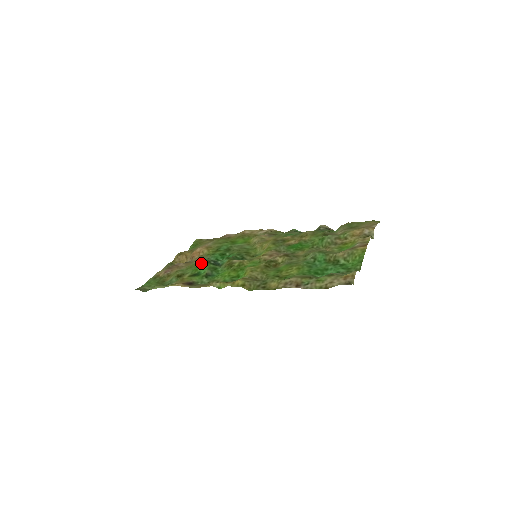
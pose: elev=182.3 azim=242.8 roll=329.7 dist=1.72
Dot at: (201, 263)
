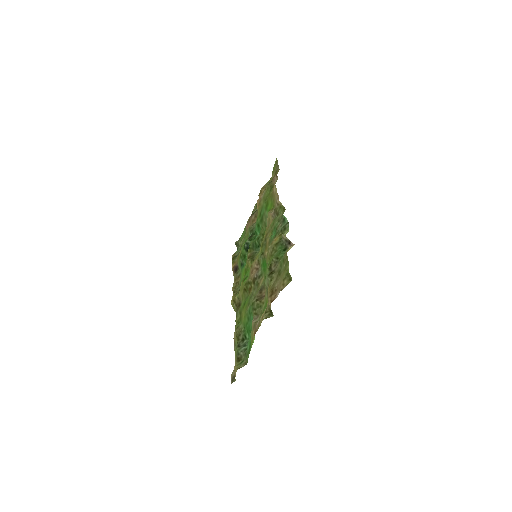
Dot at: (248, 235)
